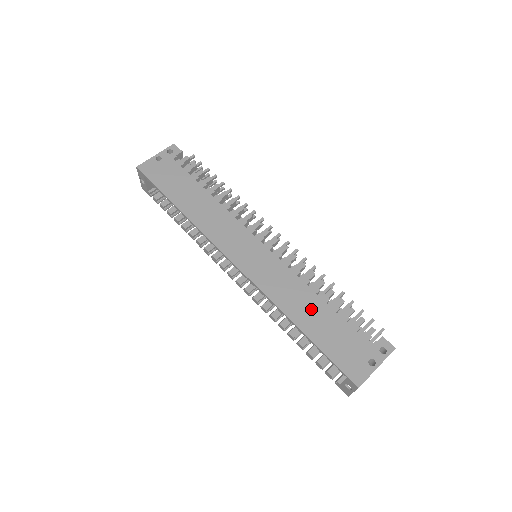
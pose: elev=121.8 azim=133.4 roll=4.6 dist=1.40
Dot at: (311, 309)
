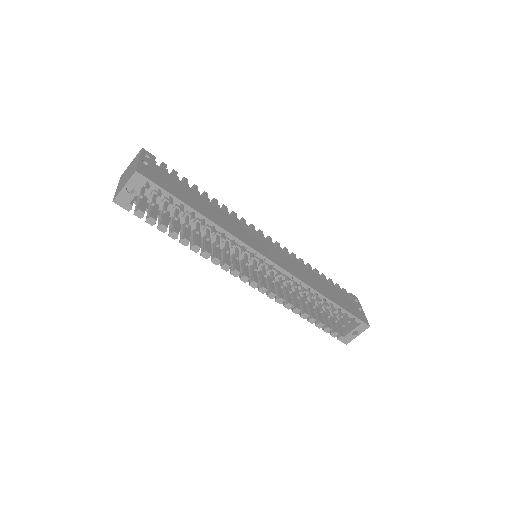
Dot at: (322, 284)
